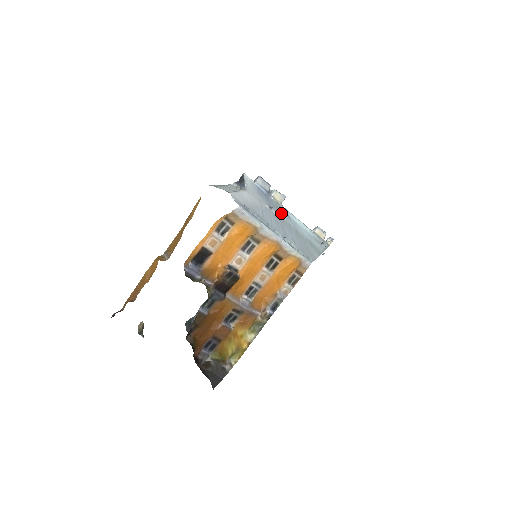
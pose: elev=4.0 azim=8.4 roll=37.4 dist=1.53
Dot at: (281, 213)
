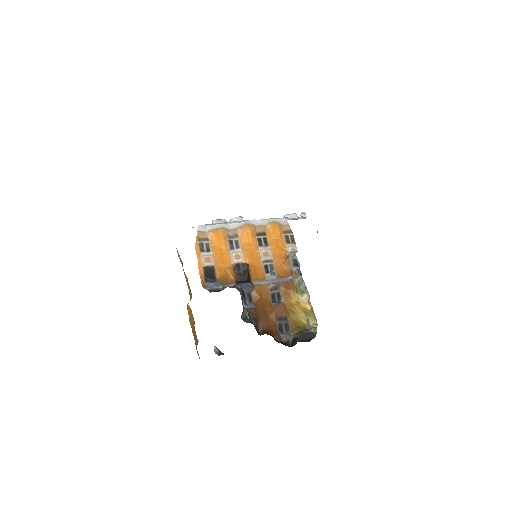
Dot at: occluded
